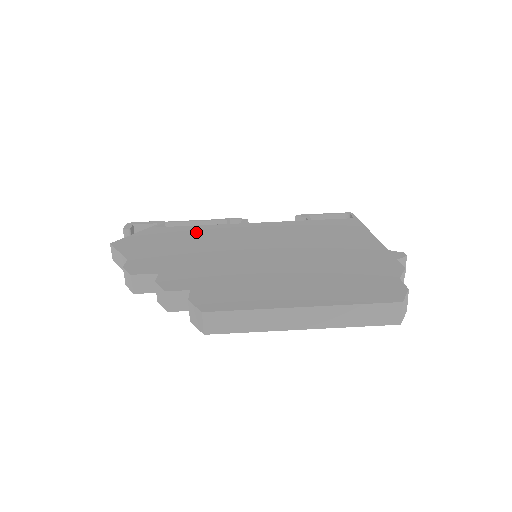
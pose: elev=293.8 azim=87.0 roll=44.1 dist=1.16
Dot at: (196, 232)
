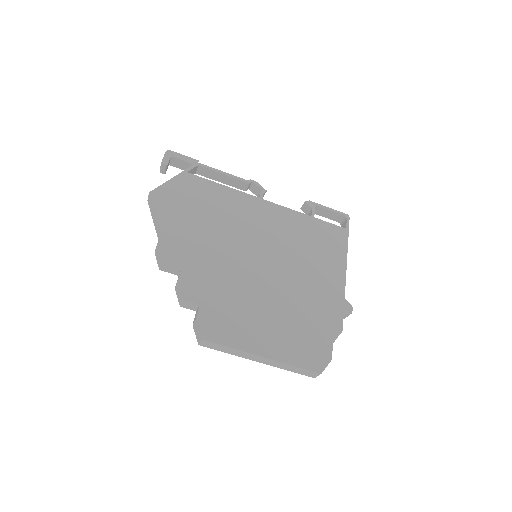
Dot at: (220, 200)
